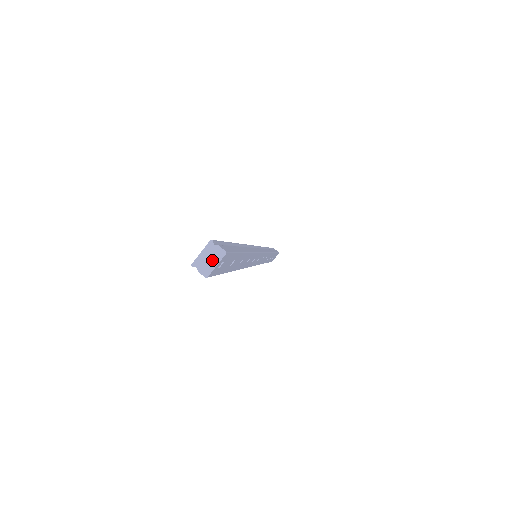
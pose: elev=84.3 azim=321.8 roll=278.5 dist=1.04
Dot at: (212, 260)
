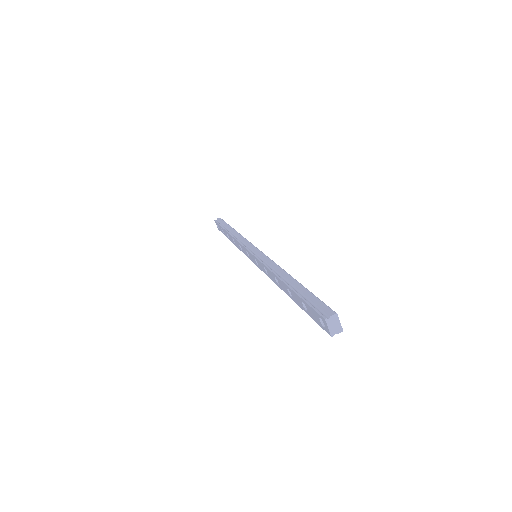
Dot at: (336, 324)
